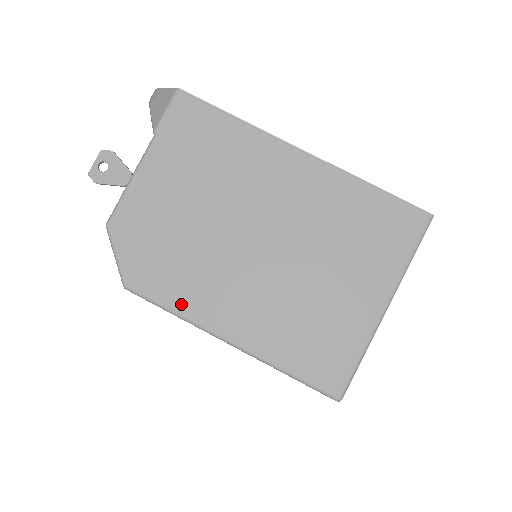
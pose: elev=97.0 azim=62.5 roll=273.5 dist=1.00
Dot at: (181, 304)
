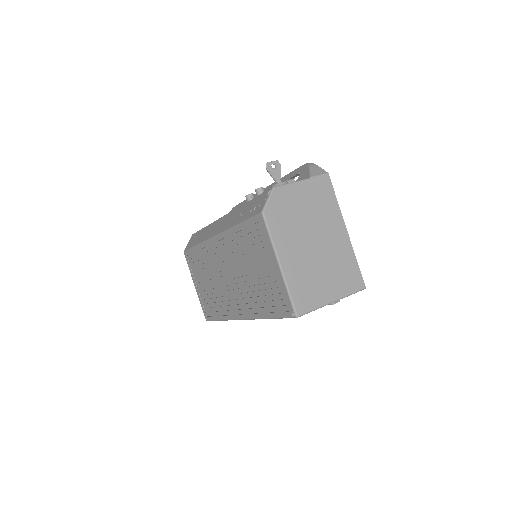
Dot at: (276, 236)
